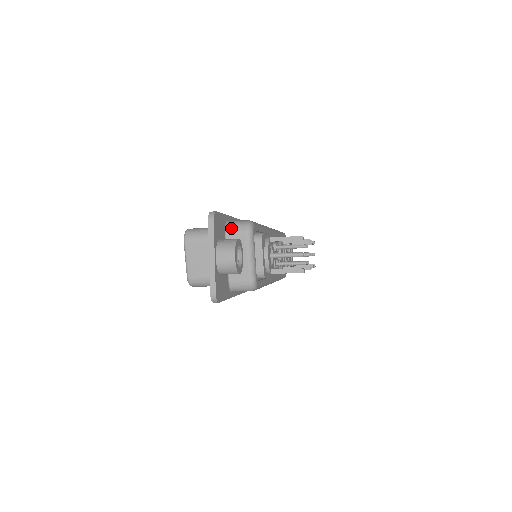
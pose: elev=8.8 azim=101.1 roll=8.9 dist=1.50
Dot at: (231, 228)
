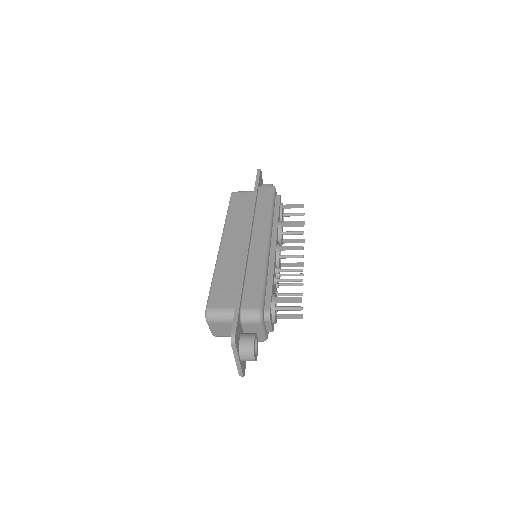
Dot at: (245, 320)
